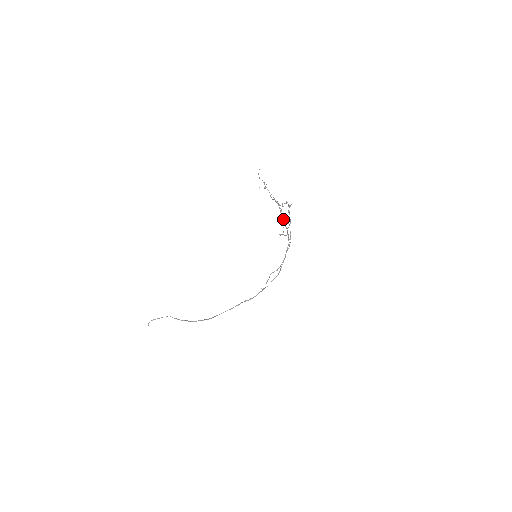
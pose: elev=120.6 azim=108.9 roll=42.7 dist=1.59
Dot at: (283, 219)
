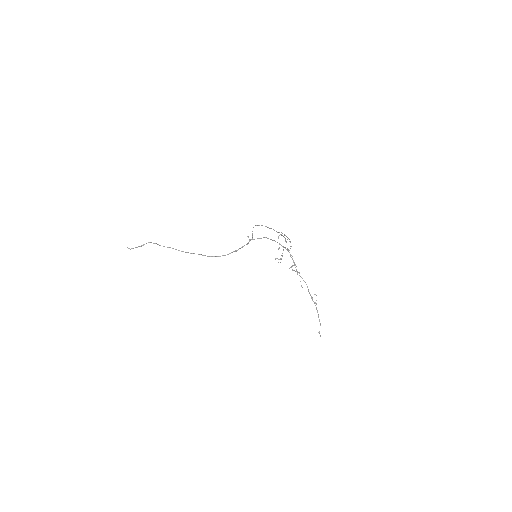
Dot at: occluded
